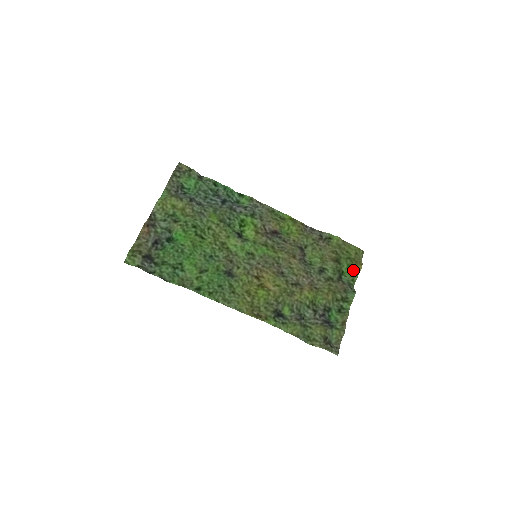
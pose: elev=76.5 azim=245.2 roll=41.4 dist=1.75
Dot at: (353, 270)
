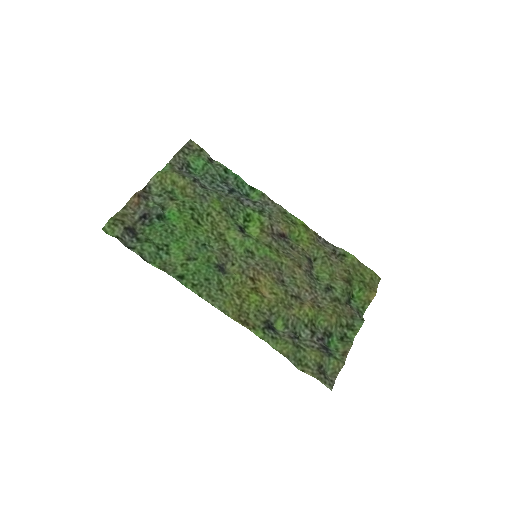
Dot at: (365, 296)
